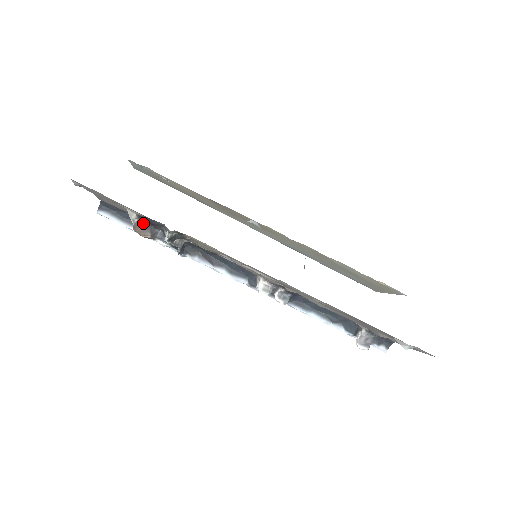
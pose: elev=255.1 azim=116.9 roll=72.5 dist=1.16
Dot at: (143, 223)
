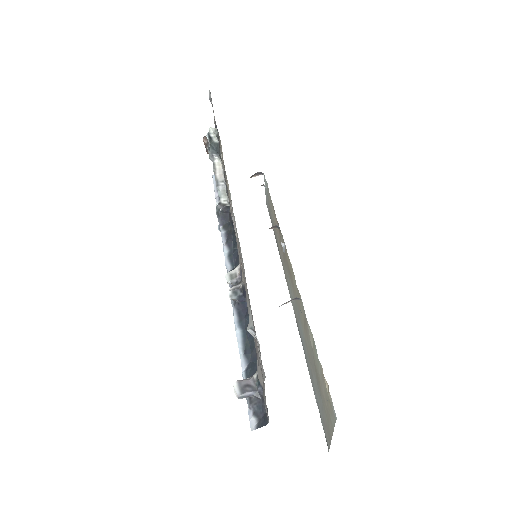
Dot at: occluded
